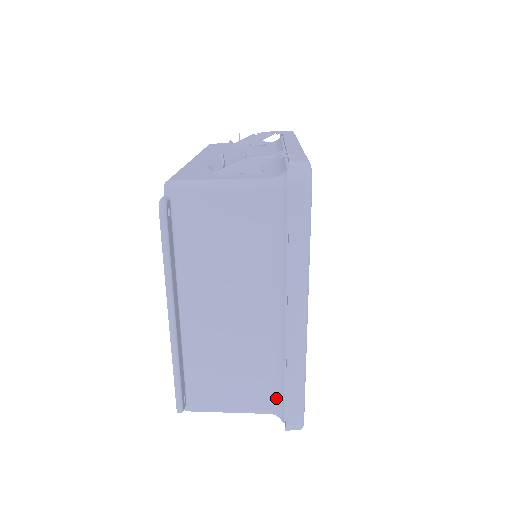
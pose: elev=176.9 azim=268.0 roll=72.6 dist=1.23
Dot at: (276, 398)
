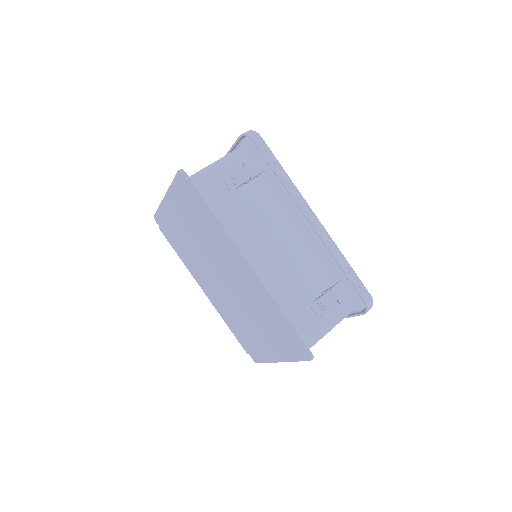
Dot at: occluded
